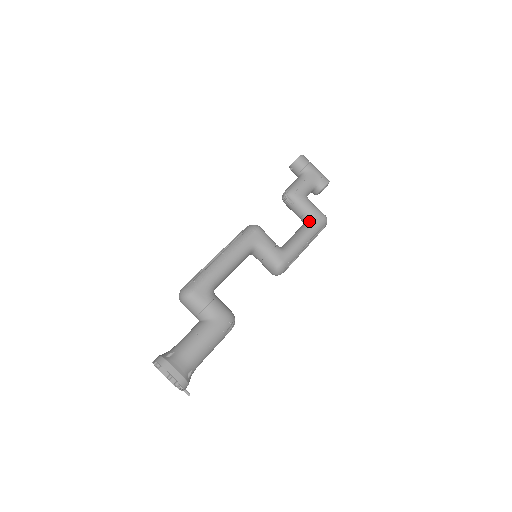
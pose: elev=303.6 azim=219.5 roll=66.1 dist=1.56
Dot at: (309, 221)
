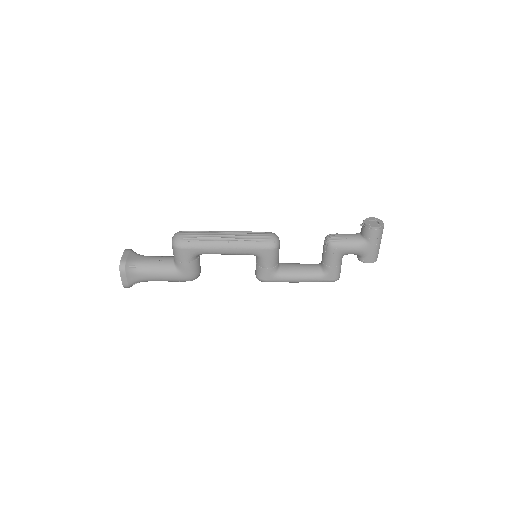
Dot at: (321, 271)
